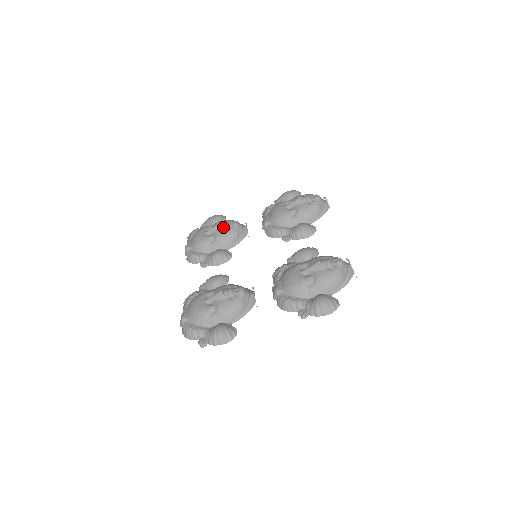
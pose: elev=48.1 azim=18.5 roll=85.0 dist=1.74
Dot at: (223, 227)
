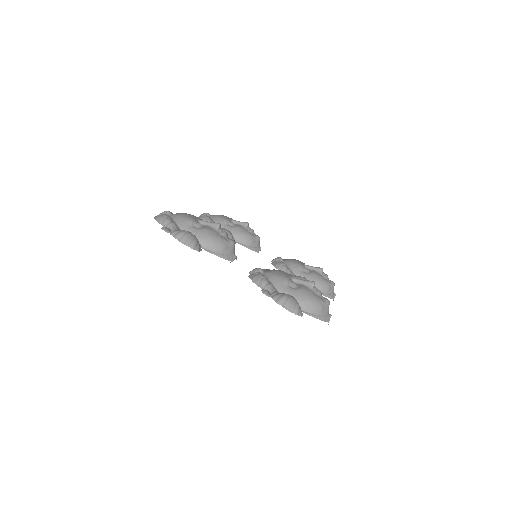
Dot at: (248, 228)
